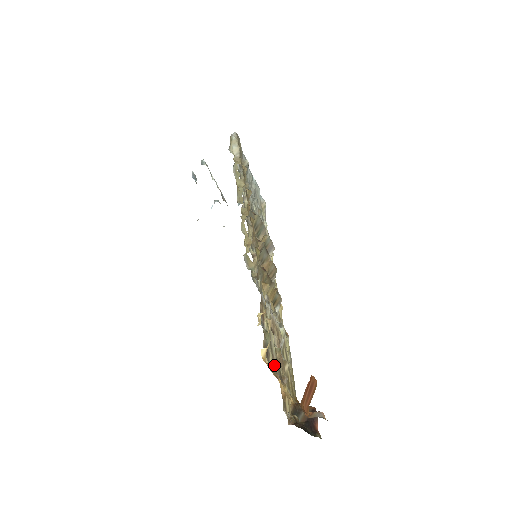
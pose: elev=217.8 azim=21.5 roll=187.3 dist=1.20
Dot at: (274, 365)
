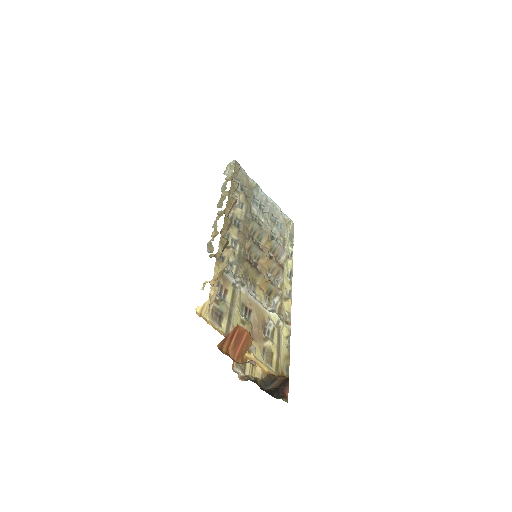
Dot at: (229, 329)
